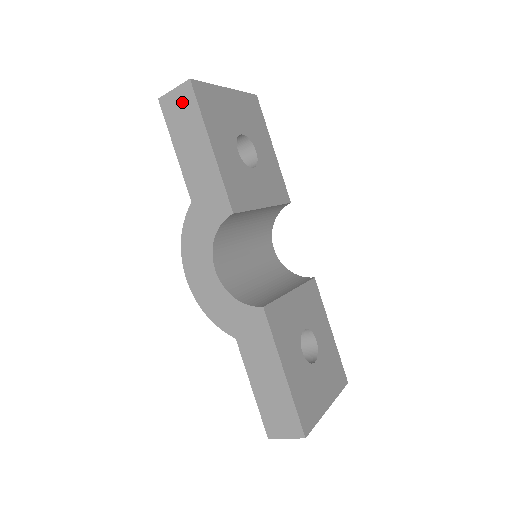
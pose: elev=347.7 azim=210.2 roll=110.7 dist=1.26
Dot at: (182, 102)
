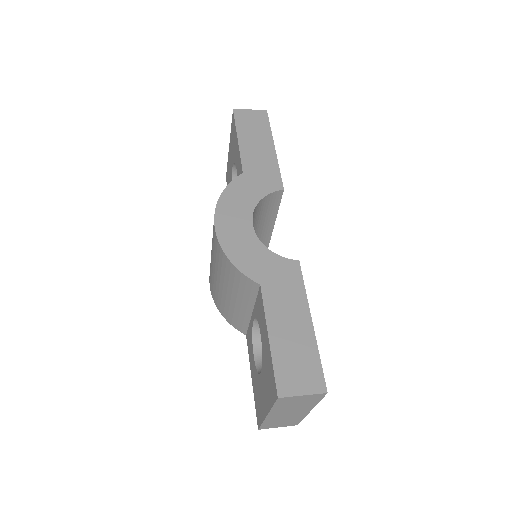
Dot at: (255, 118)
